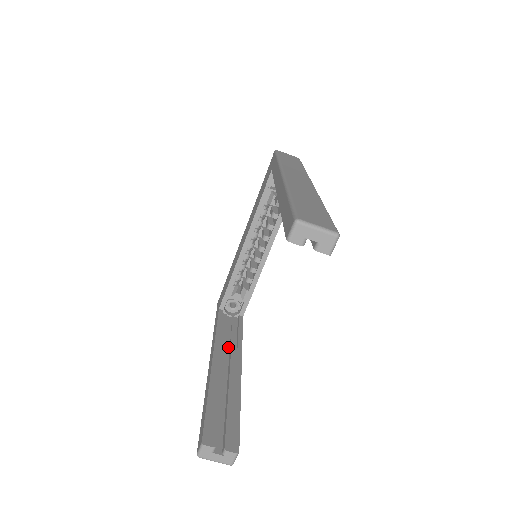
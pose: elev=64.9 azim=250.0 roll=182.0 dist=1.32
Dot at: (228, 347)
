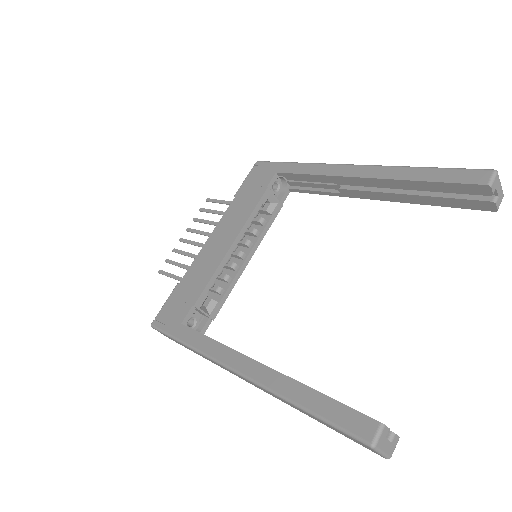
Dot at: occluded
